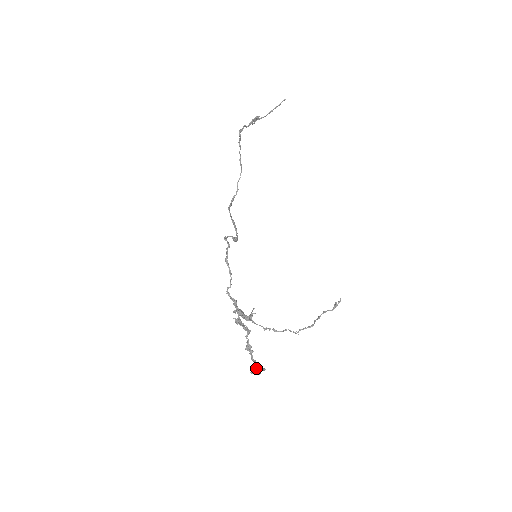
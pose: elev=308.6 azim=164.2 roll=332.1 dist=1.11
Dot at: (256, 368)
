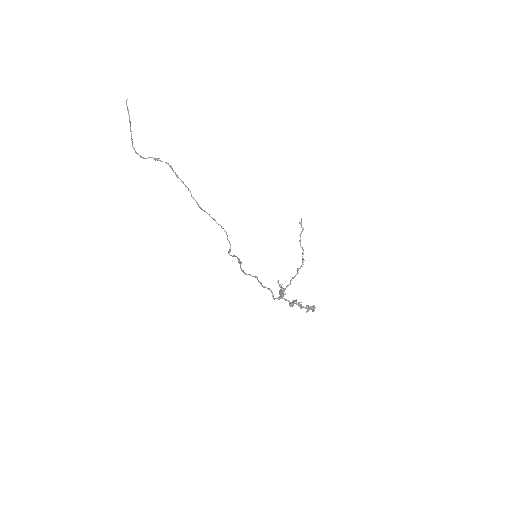
Dot at: (307, 308)
